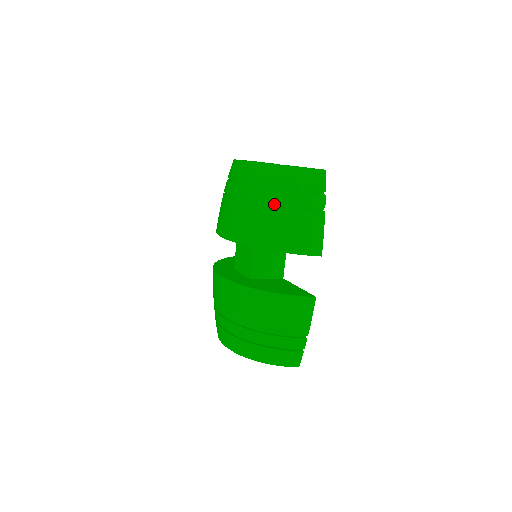
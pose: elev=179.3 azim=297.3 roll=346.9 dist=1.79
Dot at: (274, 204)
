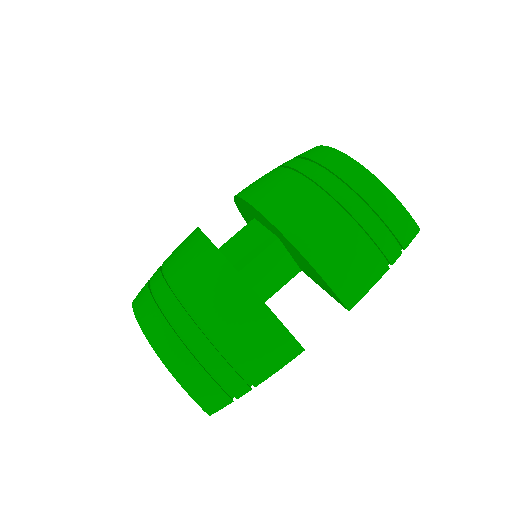
Dot at: (347, 215)
